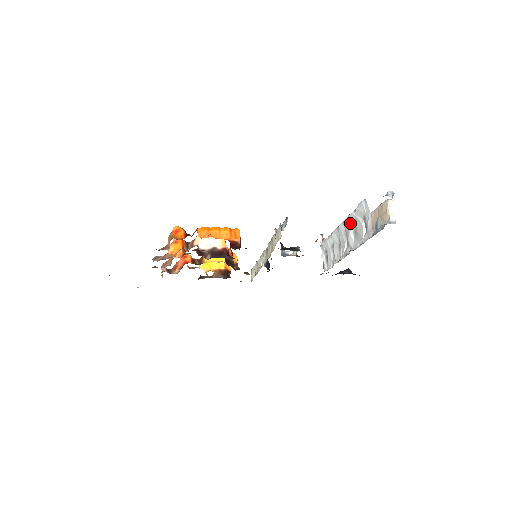
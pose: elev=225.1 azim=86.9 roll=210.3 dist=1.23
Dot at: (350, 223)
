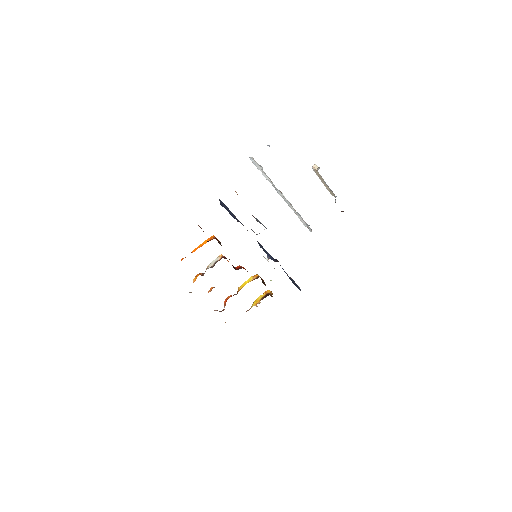
Dot at: (270, 181)
